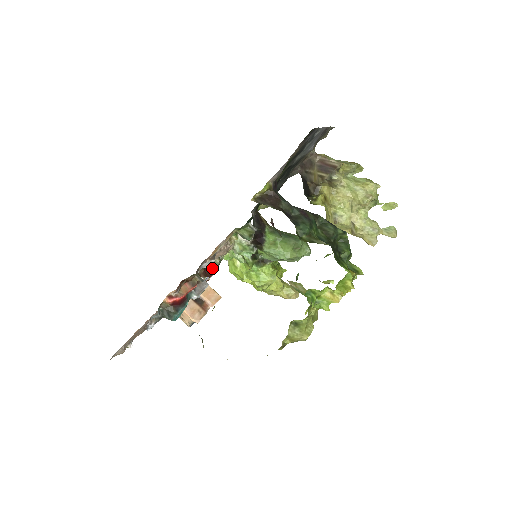
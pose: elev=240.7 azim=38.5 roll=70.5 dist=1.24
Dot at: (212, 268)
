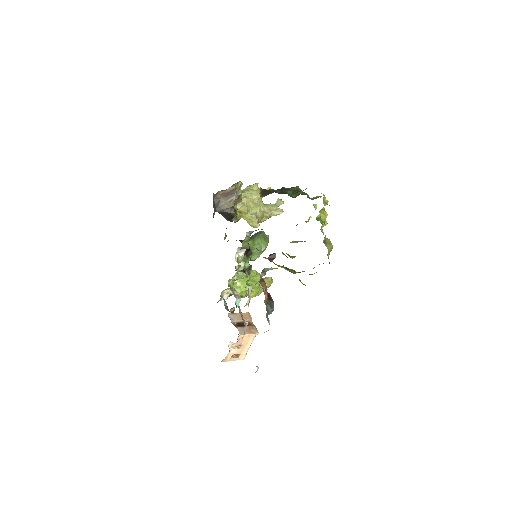
Dot at: (236, 293)
